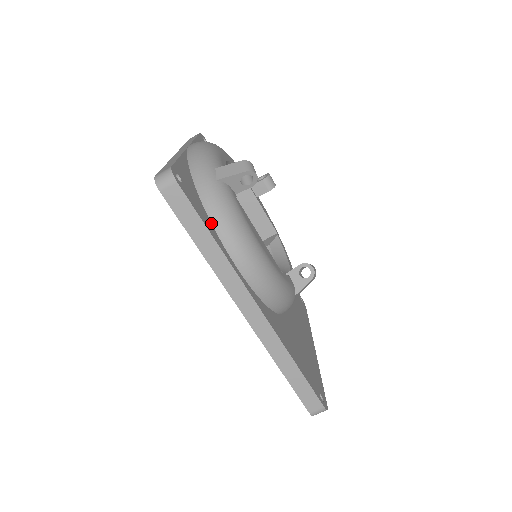
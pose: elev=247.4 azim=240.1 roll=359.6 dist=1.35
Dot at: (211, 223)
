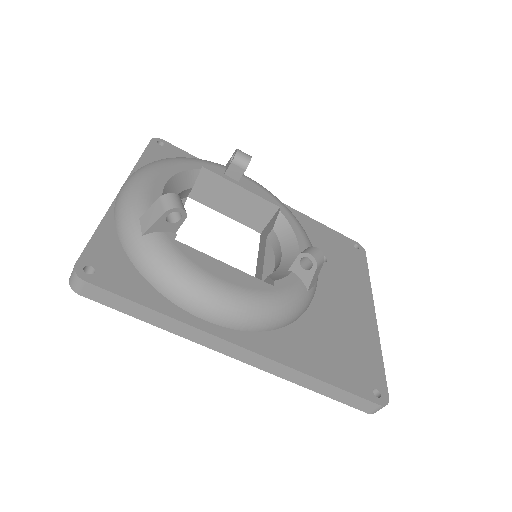
Dot at: (154, 288)
